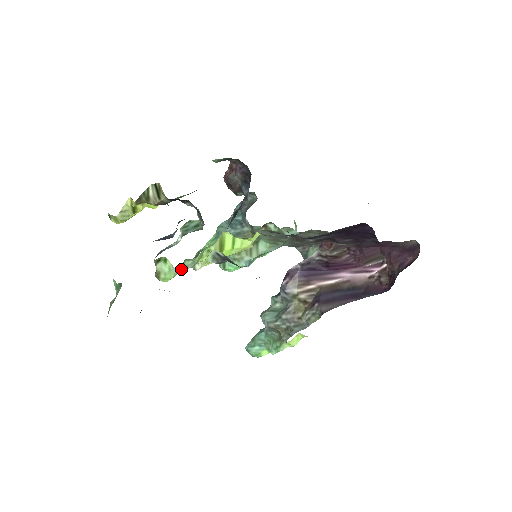
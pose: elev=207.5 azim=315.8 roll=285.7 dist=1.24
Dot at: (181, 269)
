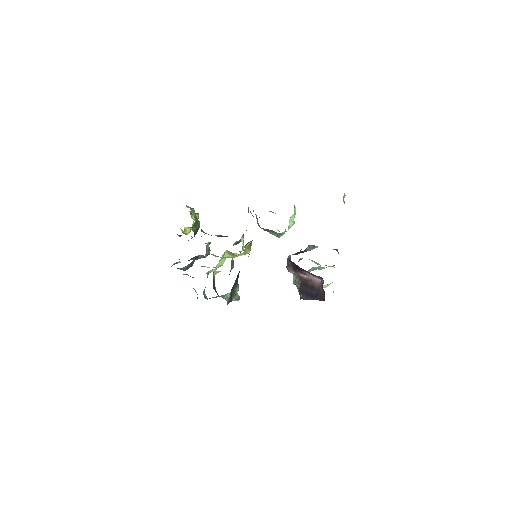
Dot at: (213, 271)
